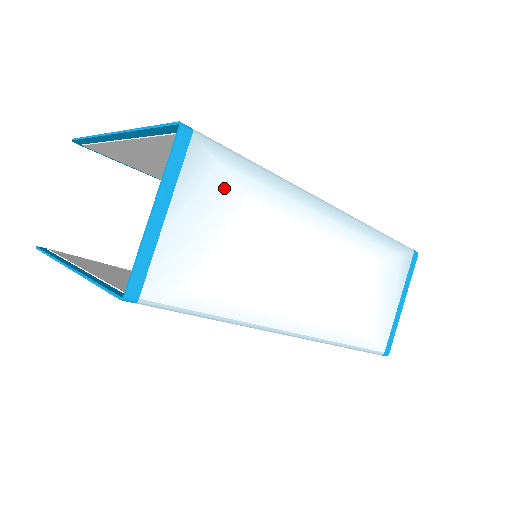
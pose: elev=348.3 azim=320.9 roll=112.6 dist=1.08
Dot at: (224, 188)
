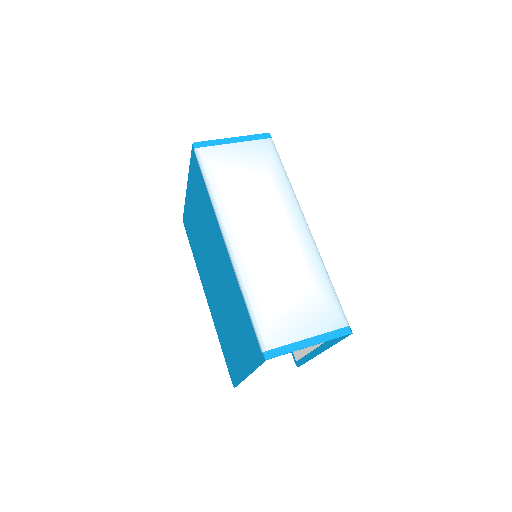
Dot at: (264, 160)
